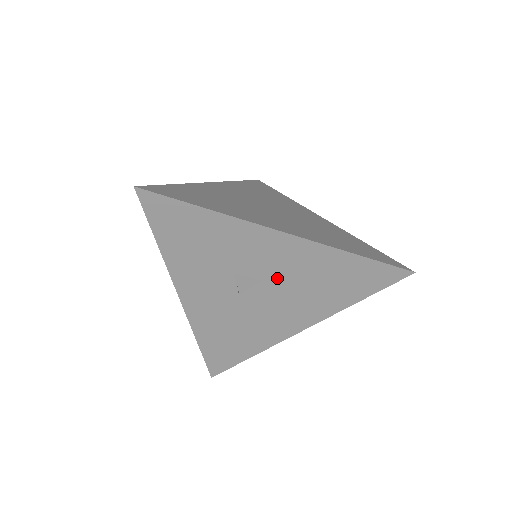
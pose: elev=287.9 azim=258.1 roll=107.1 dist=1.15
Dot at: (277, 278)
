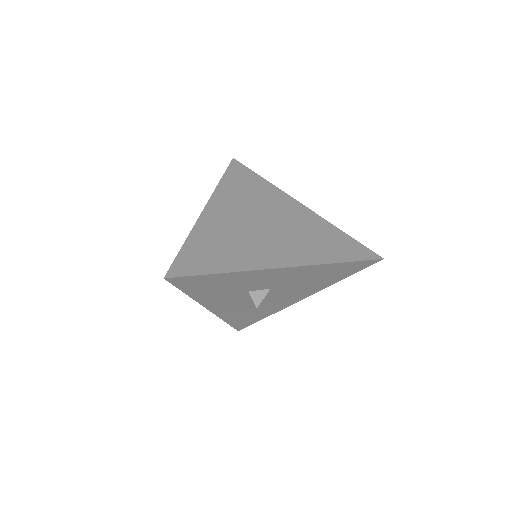
Dot at: (281, 285)
